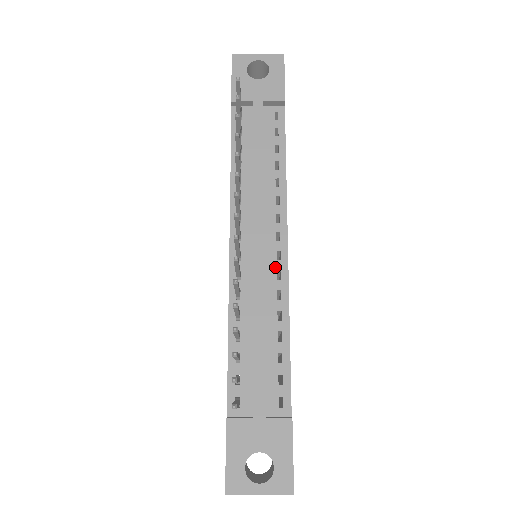
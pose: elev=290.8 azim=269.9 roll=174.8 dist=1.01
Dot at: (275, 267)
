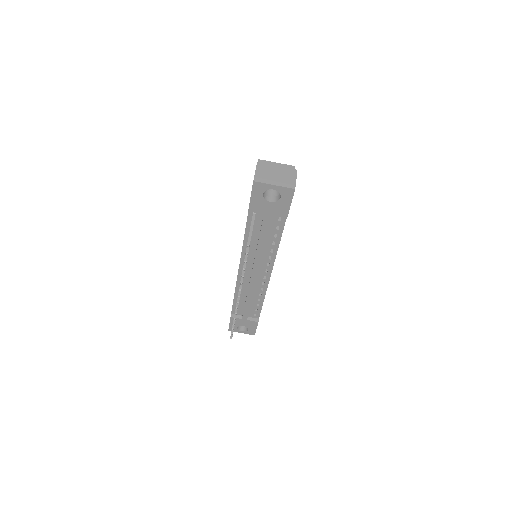
Dot at: (262, 281)
